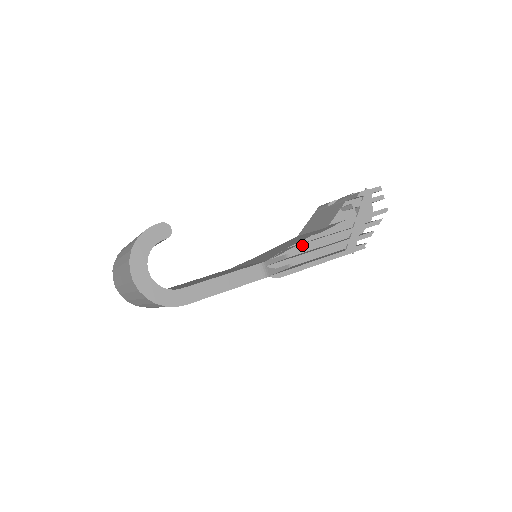
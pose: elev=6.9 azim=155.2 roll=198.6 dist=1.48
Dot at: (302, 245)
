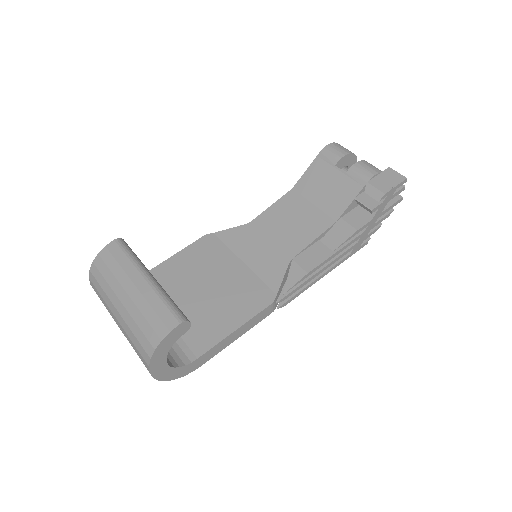
Dot at: (313, 270)
